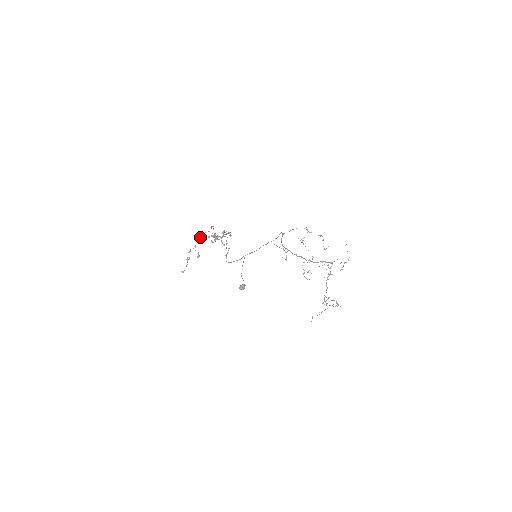
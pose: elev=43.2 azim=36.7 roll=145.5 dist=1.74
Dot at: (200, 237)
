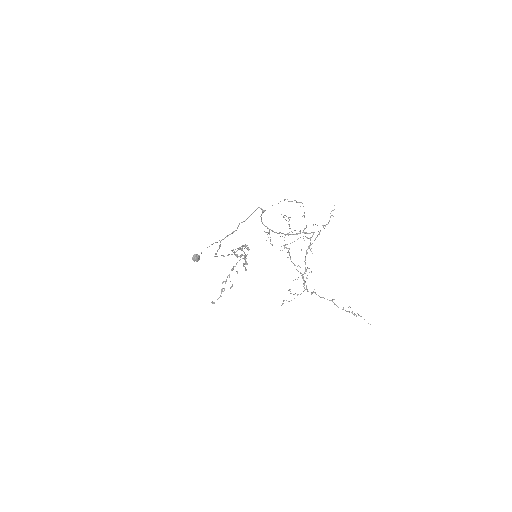
Dot at: occluded
